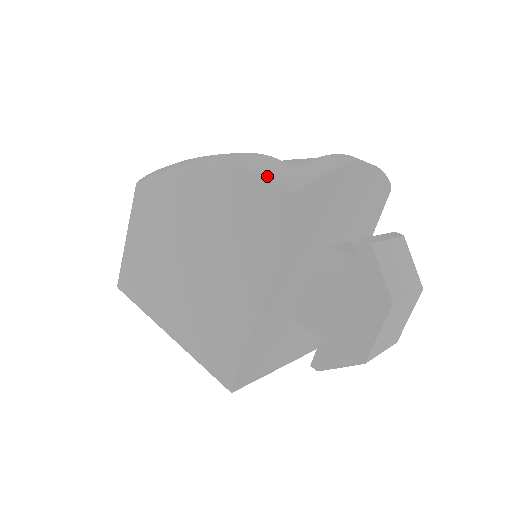
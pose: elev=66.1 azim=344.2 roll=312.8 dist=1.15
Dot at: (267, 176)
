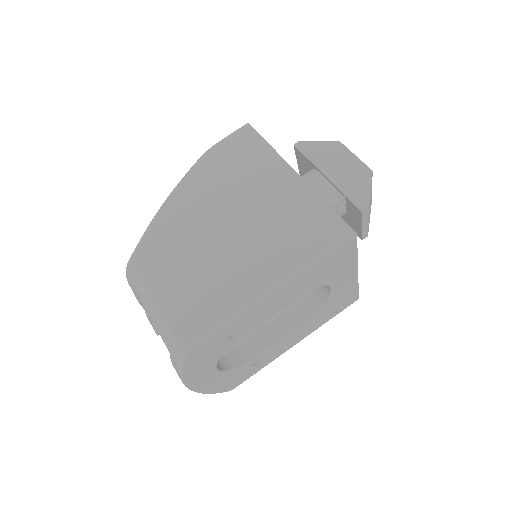
Dot at: (224, 139)
